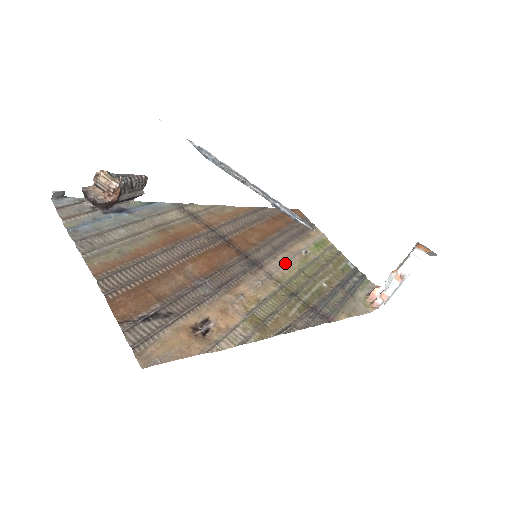
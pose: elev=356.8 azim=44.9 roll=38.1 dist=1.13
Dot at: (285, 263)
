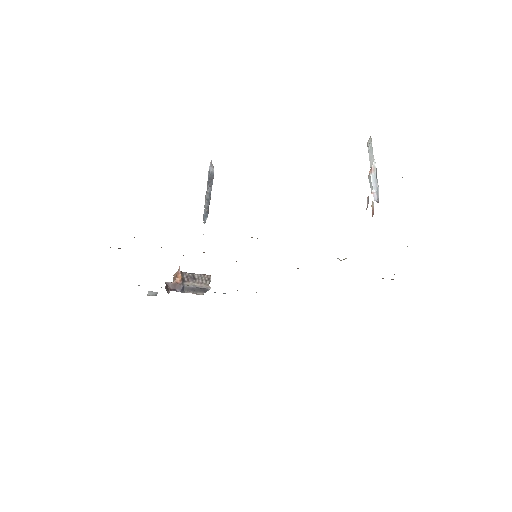
Dot at: occluded
